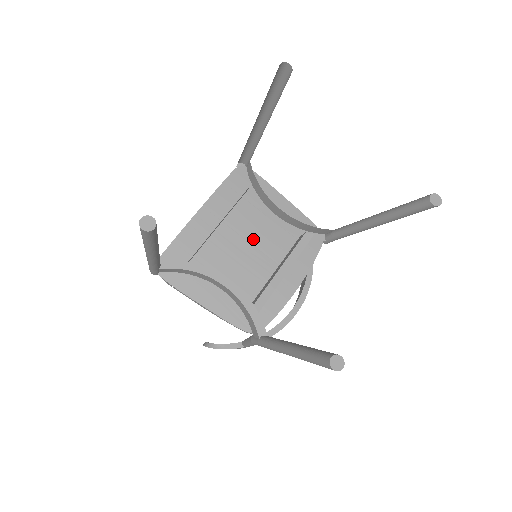
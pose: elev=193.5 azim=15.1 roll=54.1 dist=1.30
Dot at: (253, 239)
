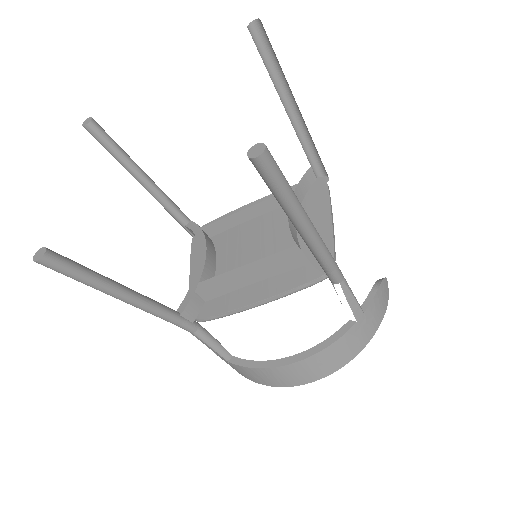
Dot at: (266, 240)
